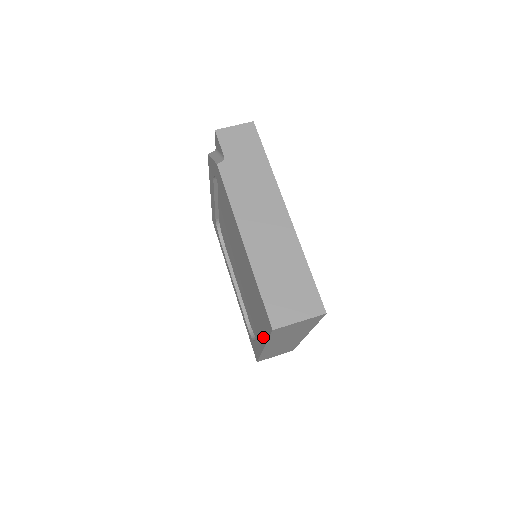
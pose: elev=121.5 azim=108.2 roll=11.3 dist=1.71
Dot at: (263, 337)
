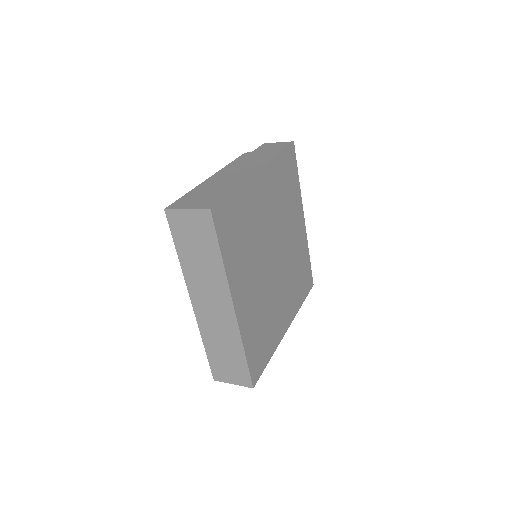
Dot at: occluded
